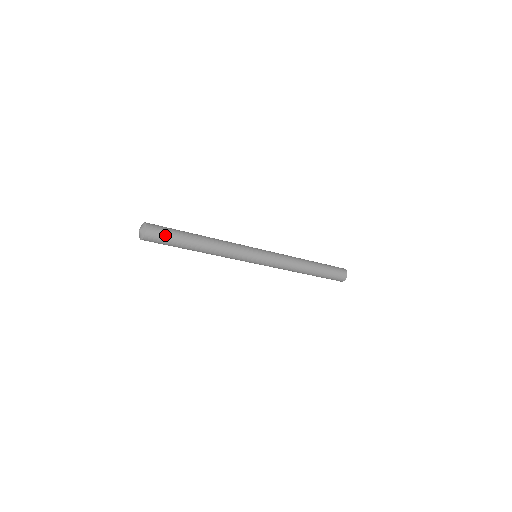
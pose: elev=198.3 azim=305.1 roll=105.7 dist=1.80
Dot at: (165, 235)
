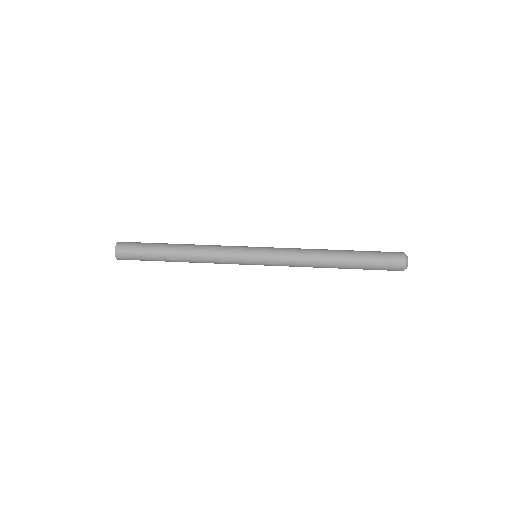
Dot at: (135, 251)
